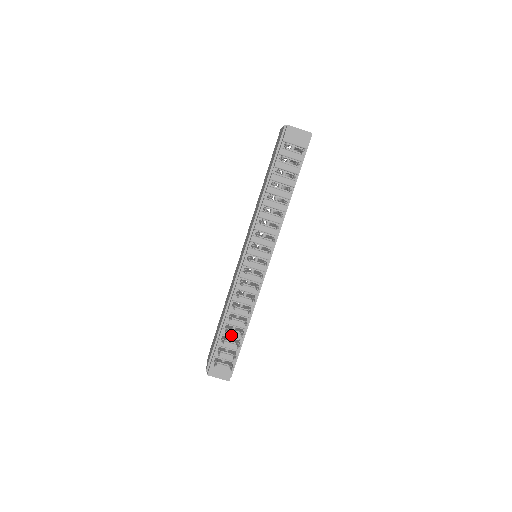
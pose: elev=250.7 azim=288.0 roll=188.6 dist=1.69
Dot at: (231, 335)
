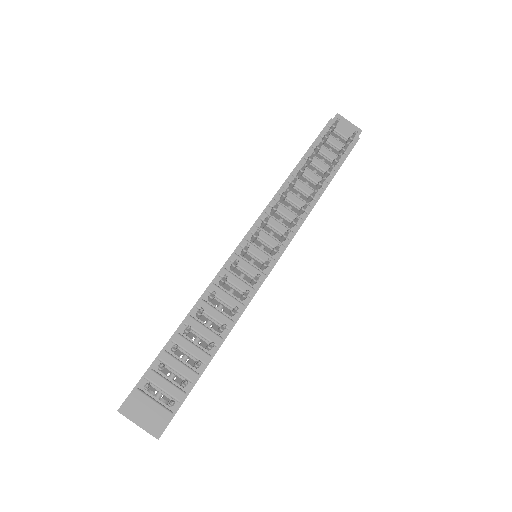
Dot at: (189, 348)
